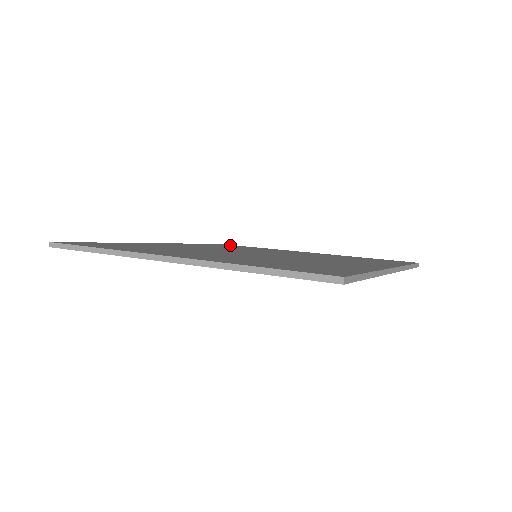
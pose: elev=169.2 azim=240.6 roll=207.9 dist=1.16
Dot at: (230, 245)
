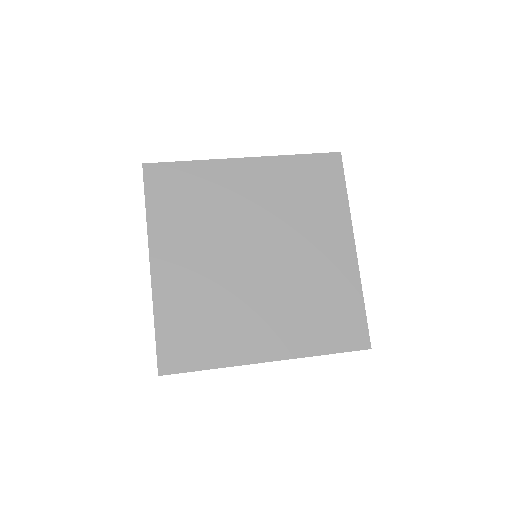
Dot at: (165, 173)
